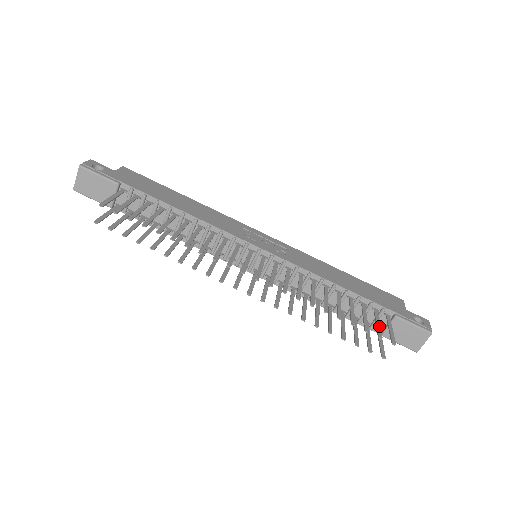
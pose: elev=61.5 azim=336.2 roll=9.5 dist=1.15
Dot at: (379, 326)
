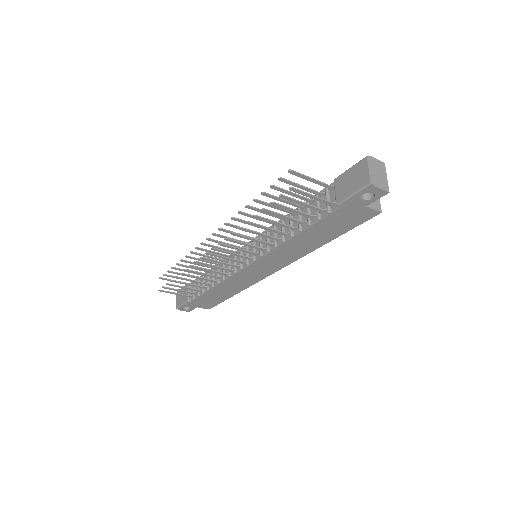
Dot at: (297, 184)
